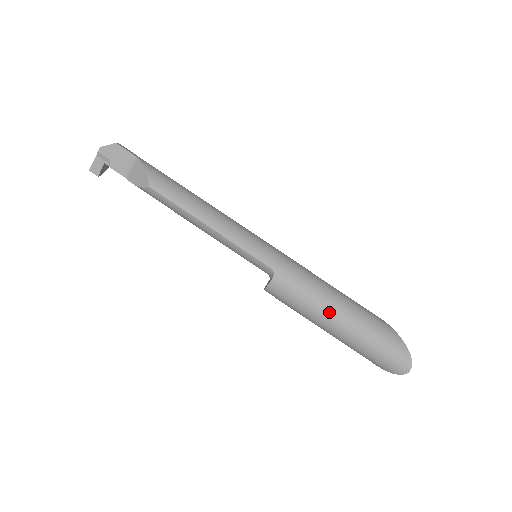
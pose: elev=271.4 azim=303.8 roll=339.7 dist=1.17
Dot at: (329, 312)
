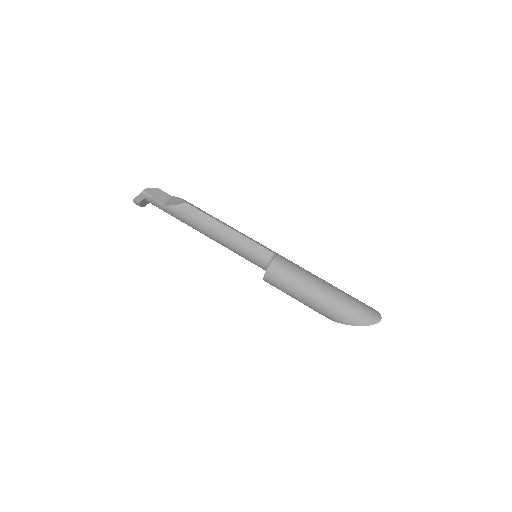
Dot at: (317, 279)
